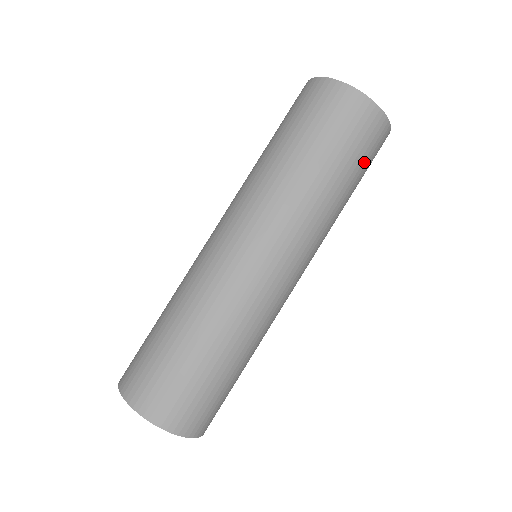
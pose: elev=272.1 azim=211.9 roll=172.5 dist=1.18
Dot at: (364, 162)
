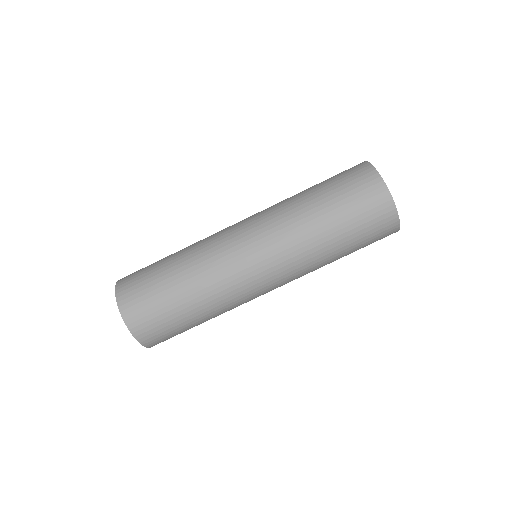
Dot at: occluded
